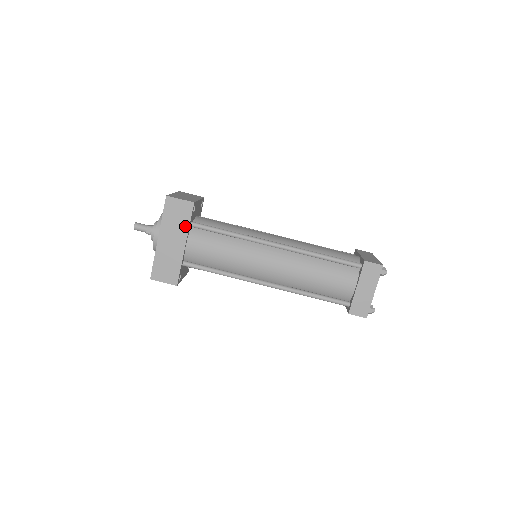
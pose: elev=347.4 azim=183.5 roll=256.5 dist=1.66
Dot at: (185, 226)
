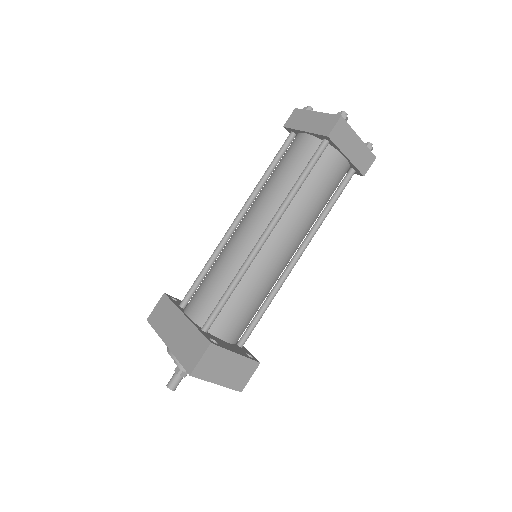
Dot at: (173, 310)
